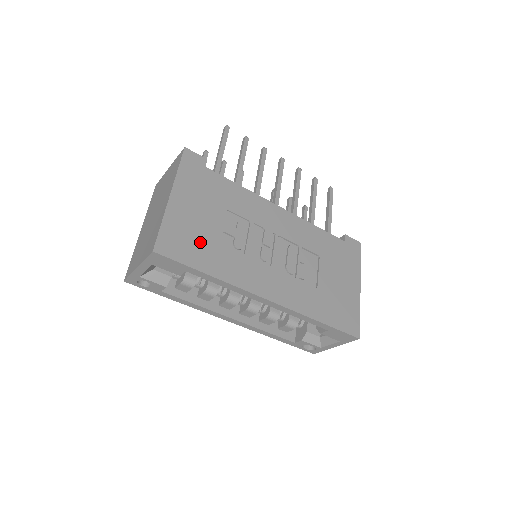
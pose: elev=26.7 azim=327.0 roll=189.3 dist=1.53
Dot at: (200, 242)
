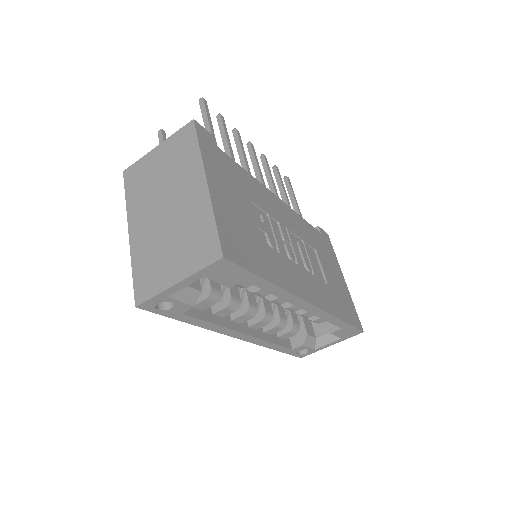
Dot at: (249, 241)
